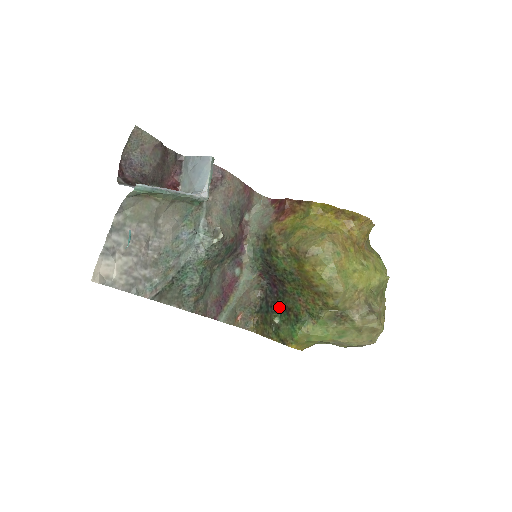
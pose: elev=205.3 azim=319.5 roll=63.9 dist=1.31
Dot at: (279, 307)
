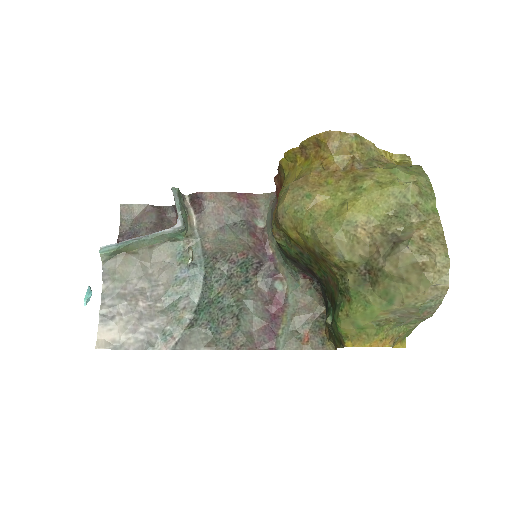
Dot at: (329, 303)
